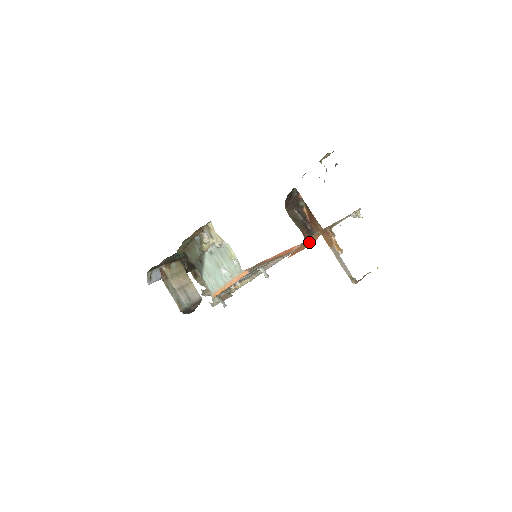
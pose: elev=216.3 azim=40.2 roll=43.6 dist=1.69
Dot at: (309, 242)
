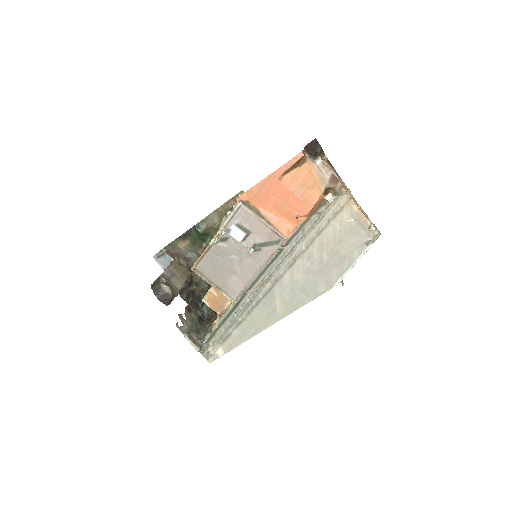
Dot at: (308, 189)
